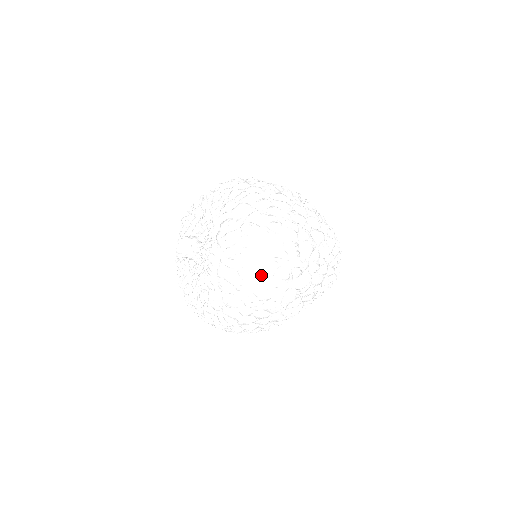
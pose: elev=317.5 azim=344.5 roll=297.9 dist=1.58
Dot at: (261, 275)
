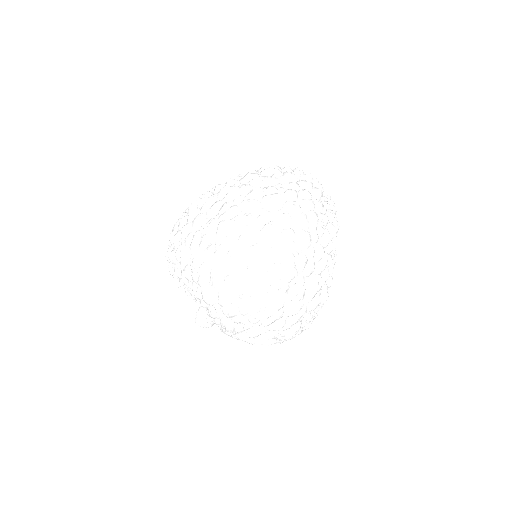
Dot at: (277, 330)
